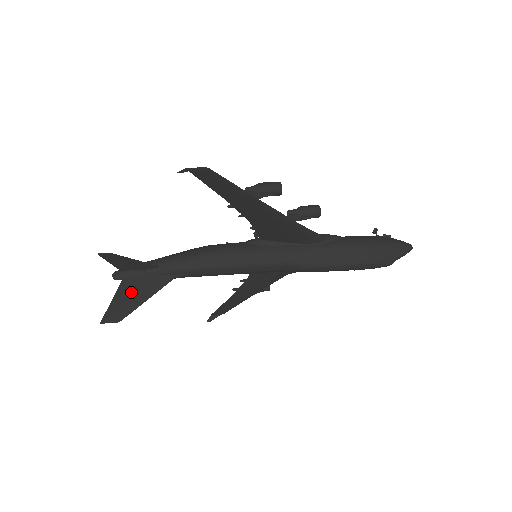
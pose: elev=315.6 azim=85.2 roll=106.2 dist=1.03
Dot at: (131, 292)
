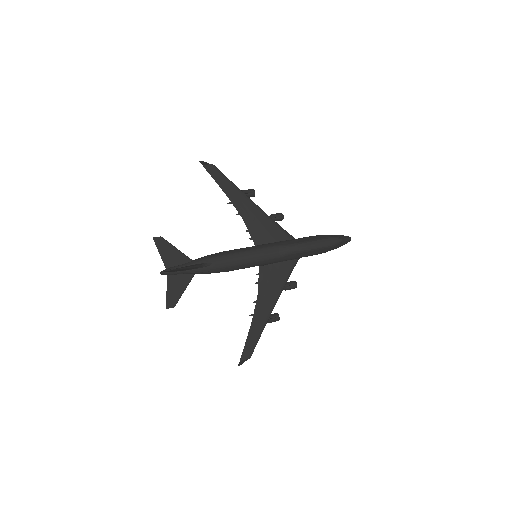
Dot at: occluded
